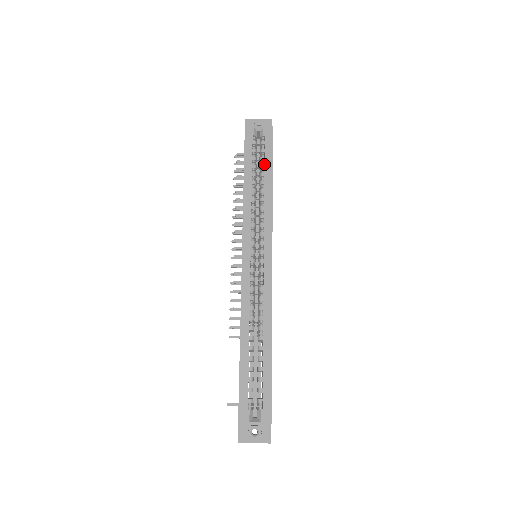
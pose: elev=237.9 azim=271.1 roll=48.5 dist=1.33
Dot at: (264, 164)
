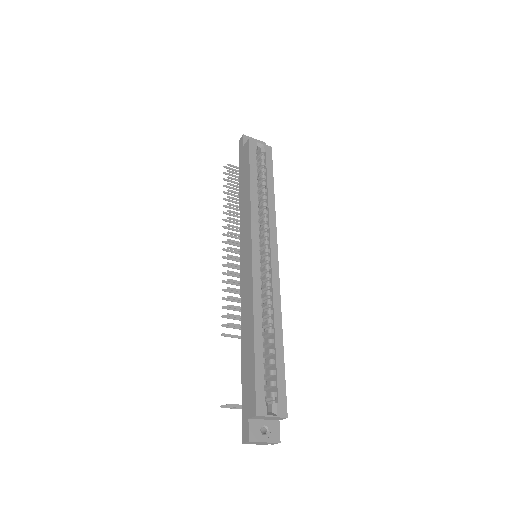
Dot at: (267, 175)
